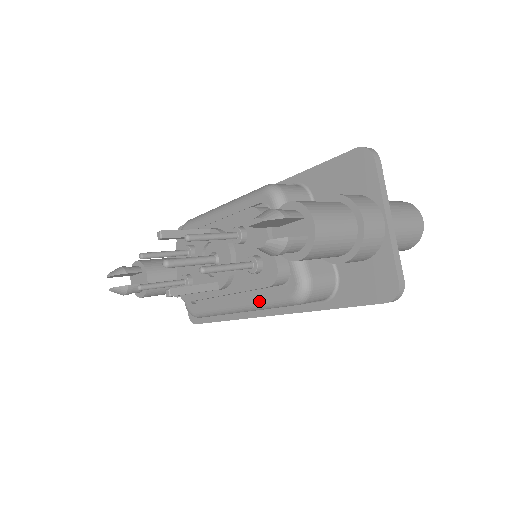
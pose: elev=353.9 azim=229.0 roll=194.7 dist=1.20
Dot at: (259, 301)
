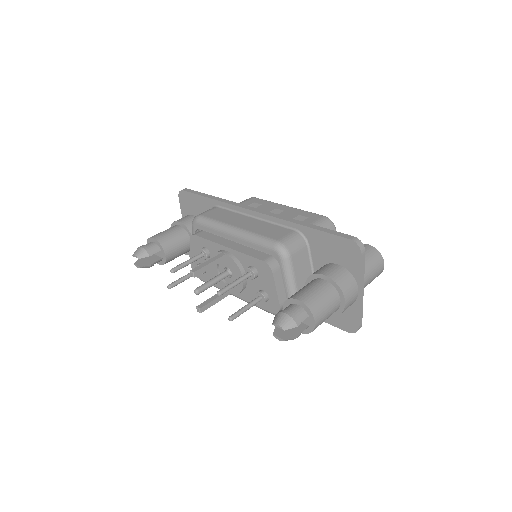
Dot at: occluded
